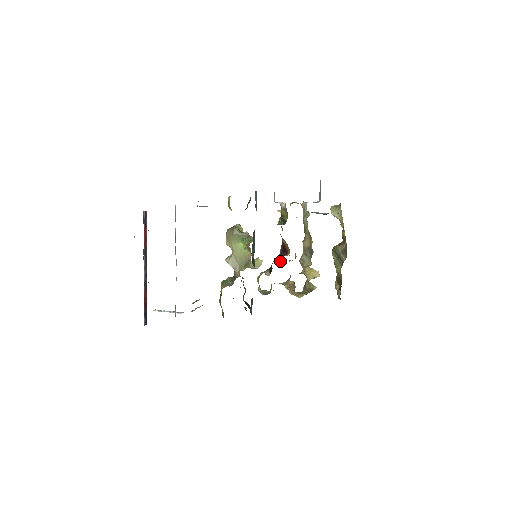
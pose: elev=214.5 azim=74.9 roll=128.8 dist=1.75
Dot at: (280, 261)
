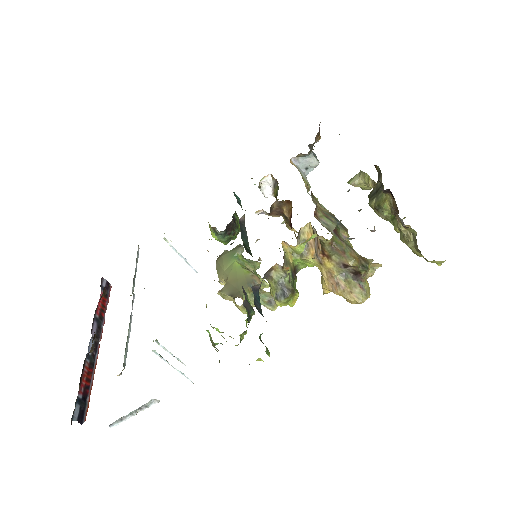
Dot at: occluded
